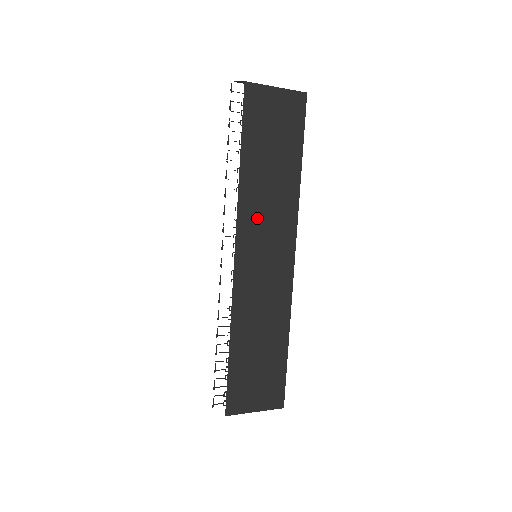
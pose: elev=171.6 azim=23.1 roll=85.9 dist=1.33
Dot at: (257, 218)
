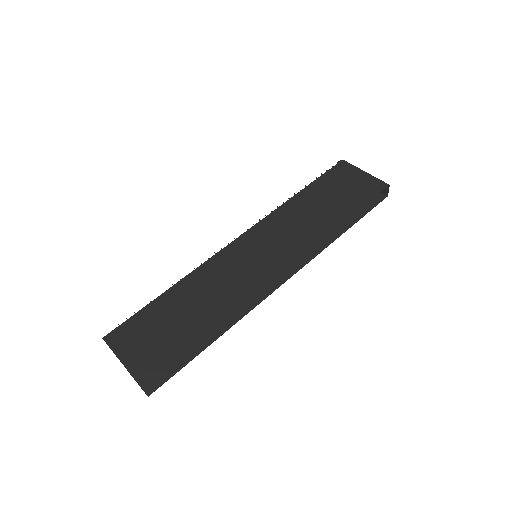
Dot at: (279, 227)
